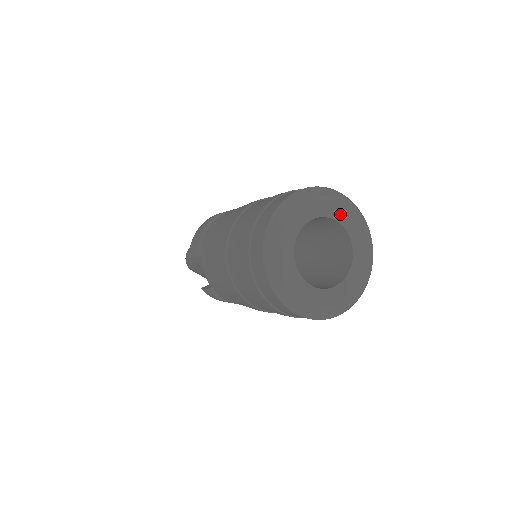
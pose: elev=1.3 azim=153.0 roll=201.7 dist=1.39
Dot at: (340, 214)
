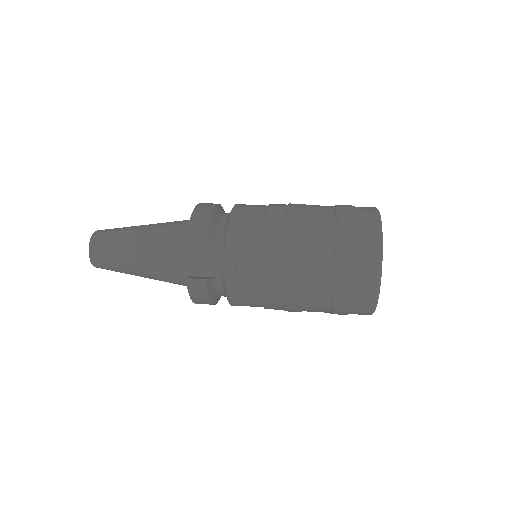
Dot at: occluded
